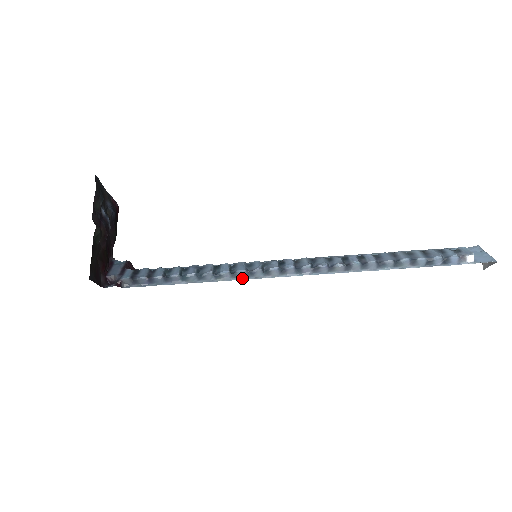
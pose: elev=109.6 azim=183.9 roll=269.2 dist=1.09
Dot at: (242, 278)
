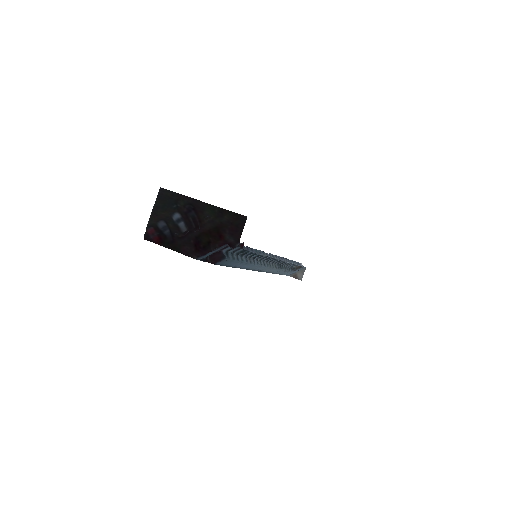
Dot at: (270, 257)
